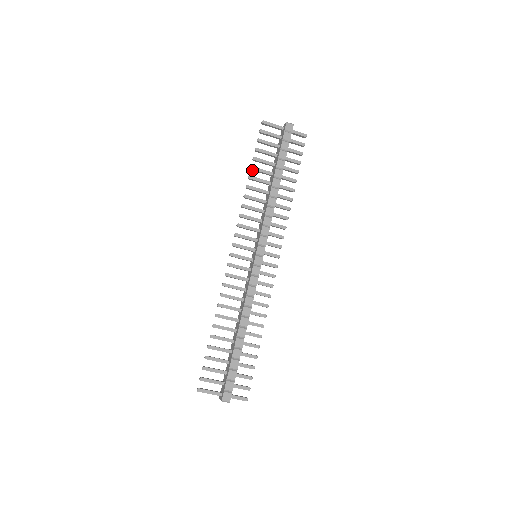
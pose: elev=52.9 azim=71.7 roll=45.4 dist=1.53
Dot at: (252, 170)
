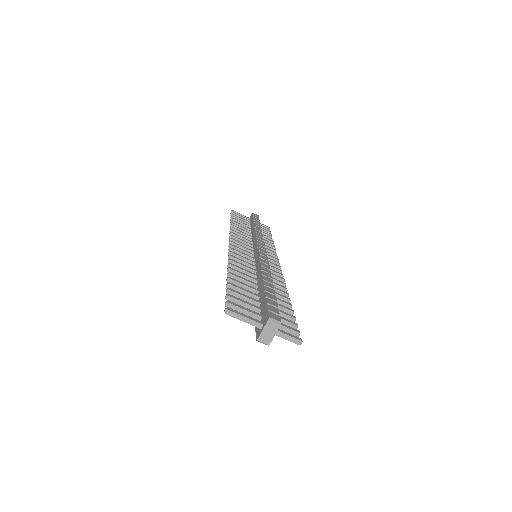
Dot at: occluded
